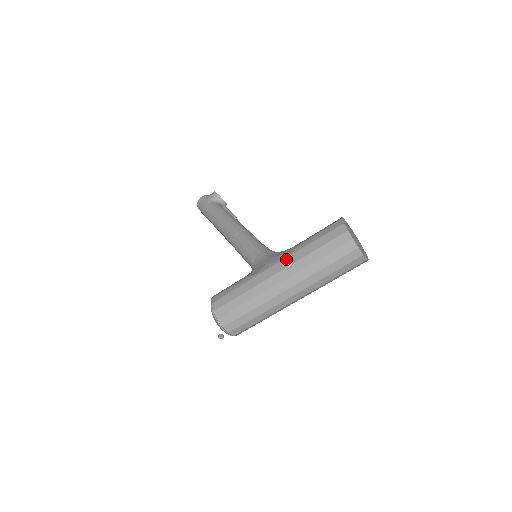
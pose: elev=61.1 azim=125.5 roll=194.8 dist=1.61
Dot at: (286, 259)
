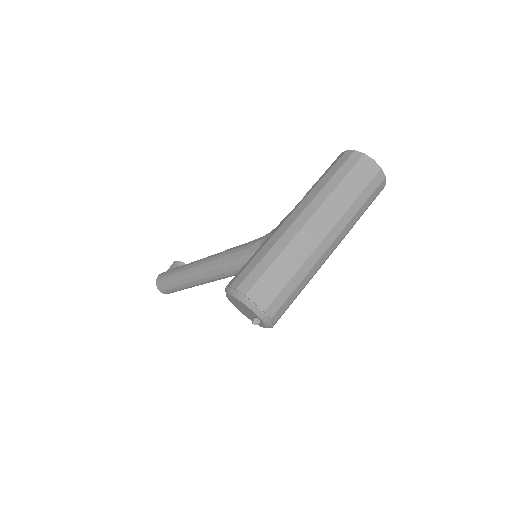
Dot at: (302, 203)
